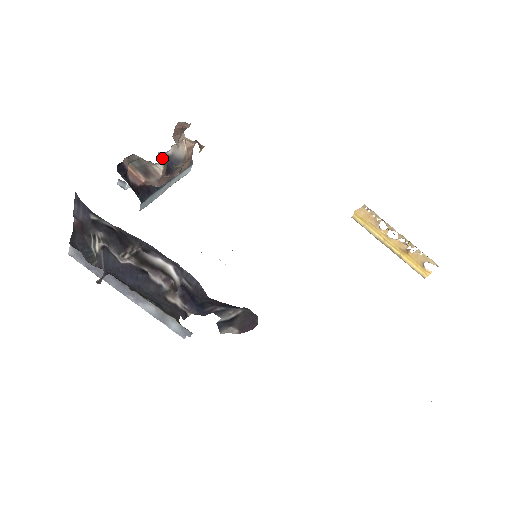
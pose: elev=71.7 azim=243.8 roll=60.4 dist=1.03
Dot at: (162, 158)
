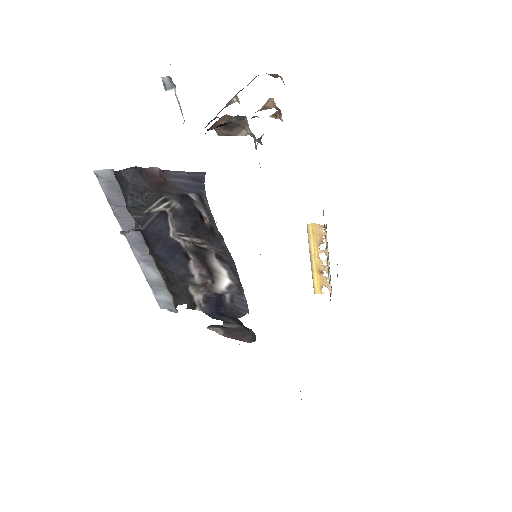
Dot at: (251, 118)
